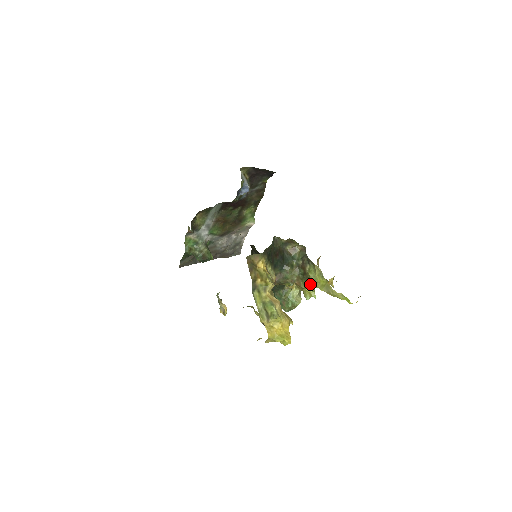
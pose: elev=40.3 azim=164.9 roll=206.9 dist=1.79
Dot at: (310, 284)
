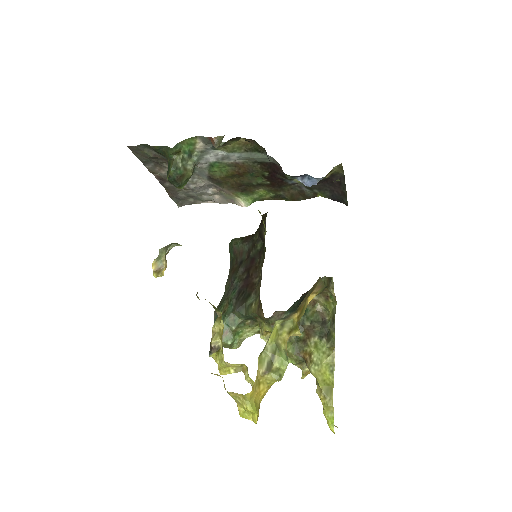
Dot at: (295, 356)
